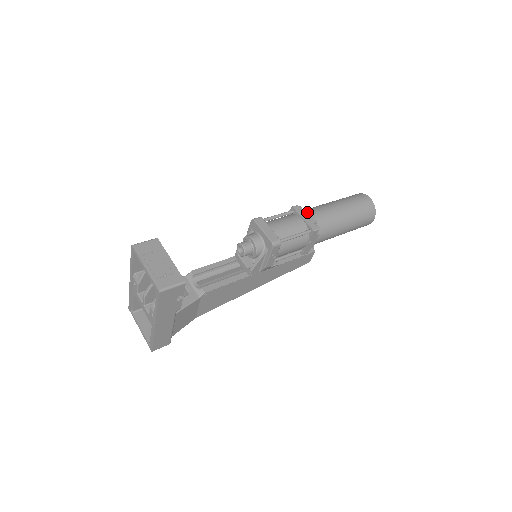
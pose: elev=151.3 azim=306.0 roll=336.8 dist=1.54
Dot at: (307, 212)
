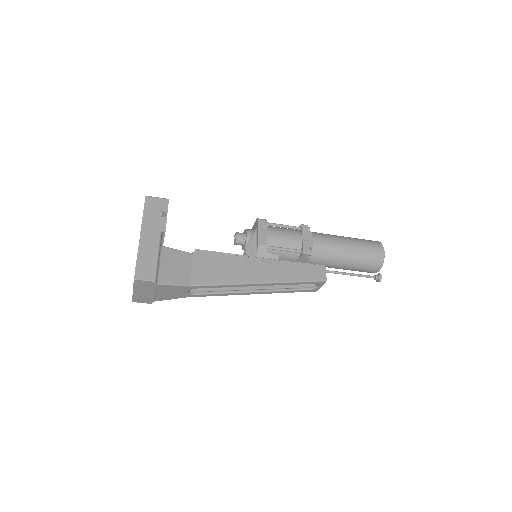
Dot at: occluded
